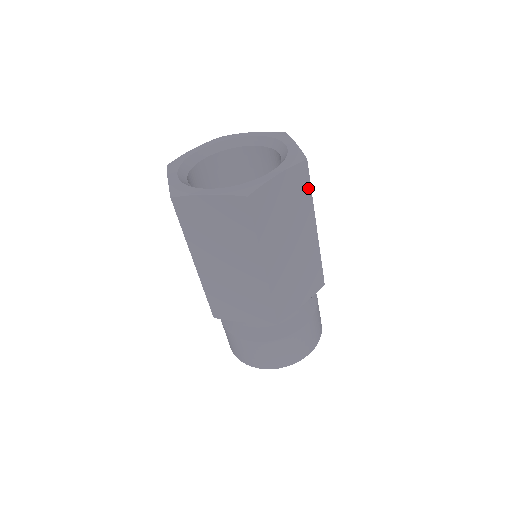
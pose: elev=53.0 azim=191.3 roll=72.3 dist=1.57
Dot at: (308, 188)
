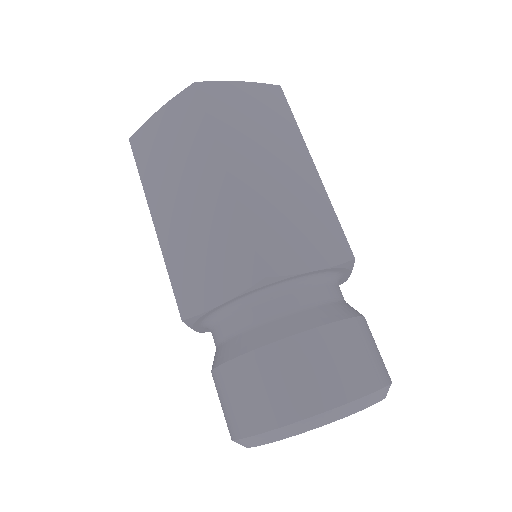
Dot at: (289, 115)
